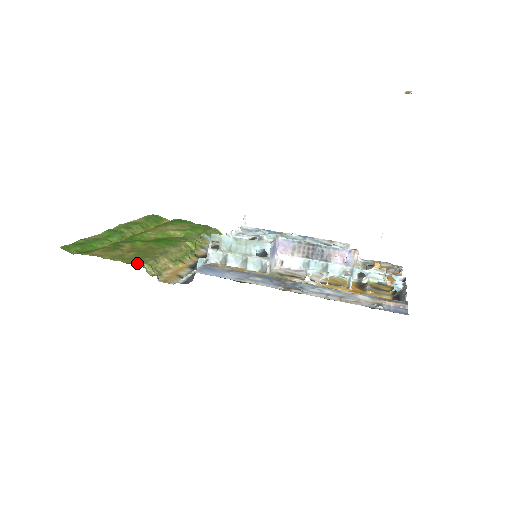
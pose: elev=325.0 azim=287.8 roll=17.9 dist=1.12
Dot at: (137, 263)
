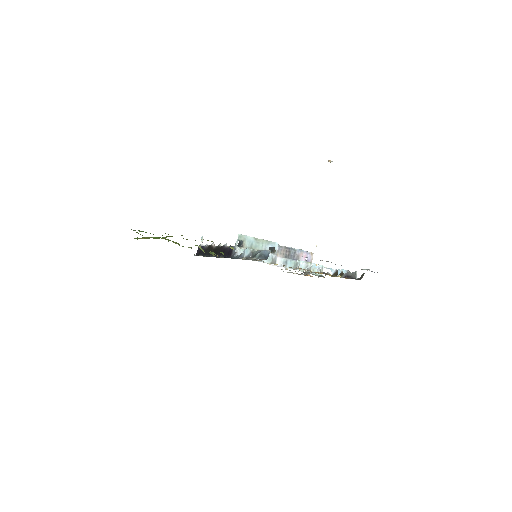
Dot at: occluded
